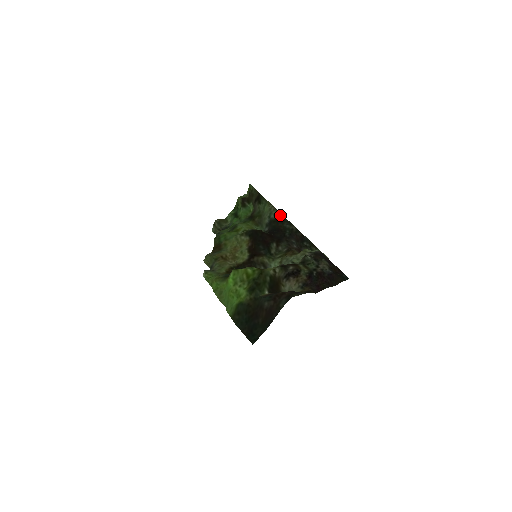
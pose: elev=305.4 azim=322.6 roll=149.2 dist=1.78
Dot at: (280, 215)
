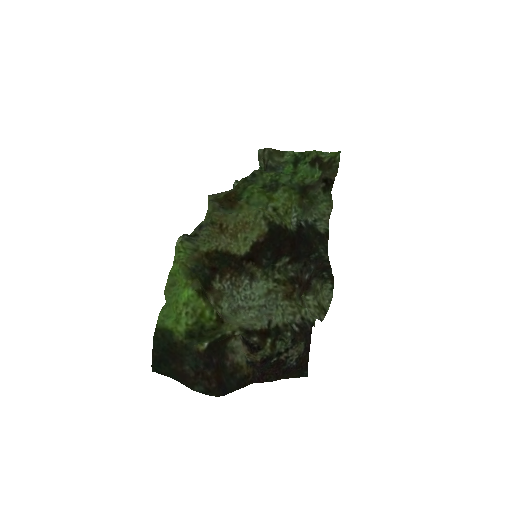
Dot at: (326, 233)
